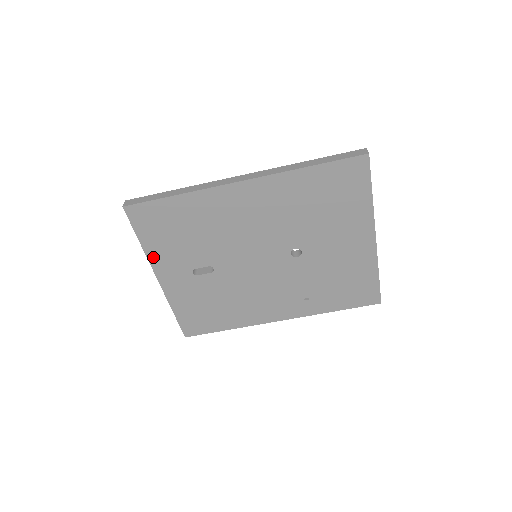
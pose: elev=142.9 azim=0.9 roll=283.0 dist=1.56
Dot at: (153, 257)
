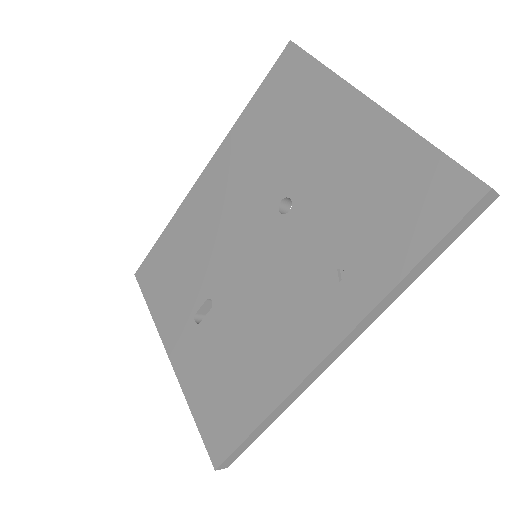
Dot at: (160, 322)
